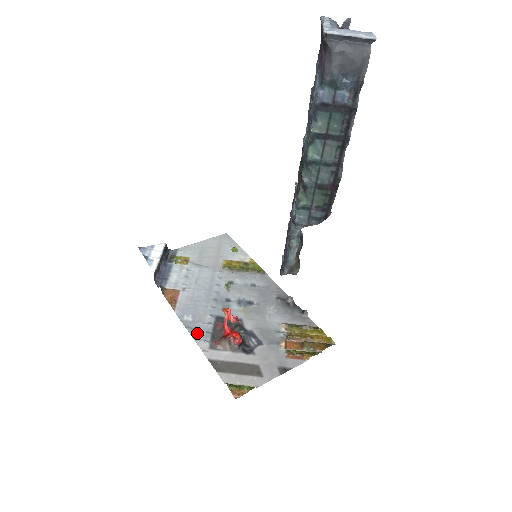
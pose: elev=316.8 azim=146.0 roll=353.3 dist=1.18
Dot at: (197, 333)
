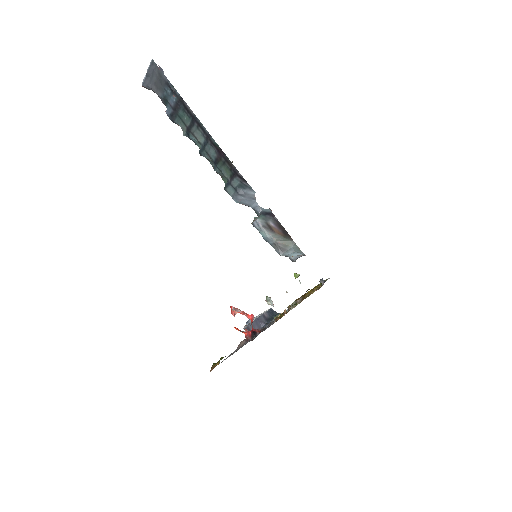
Dot at: occluded
